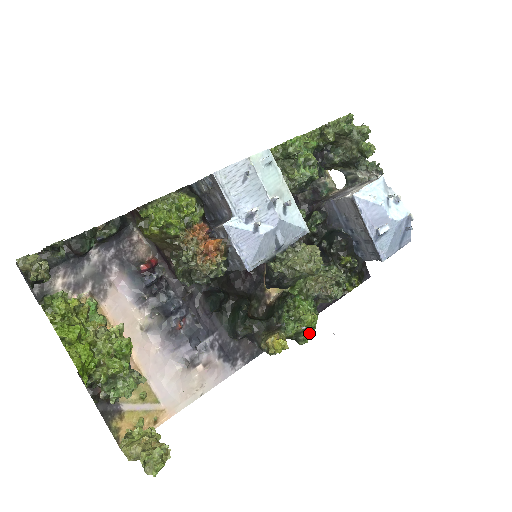
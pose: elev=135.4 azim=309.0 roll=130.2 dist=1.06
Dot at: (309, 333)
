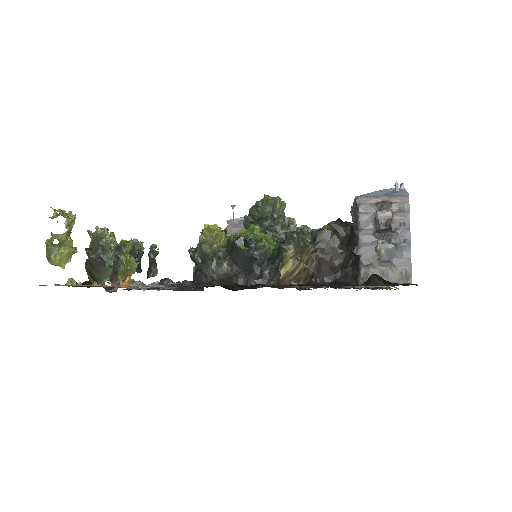
Dot at: (249, 233)
